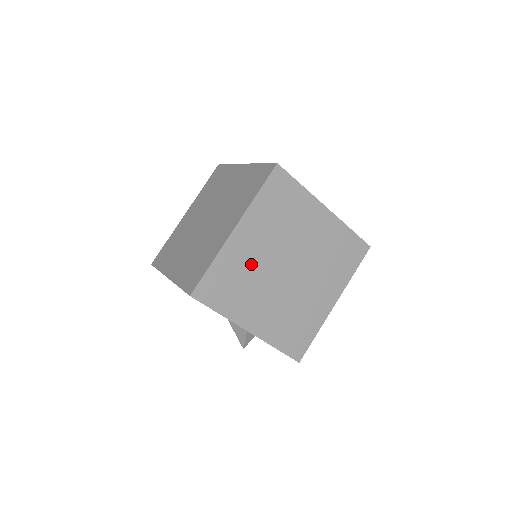
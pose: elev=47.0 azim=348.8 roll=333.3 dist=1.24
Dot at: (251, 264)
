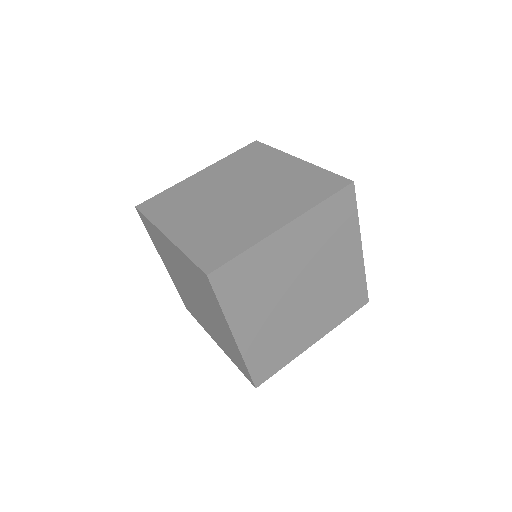
Dot at: (272, 329)
